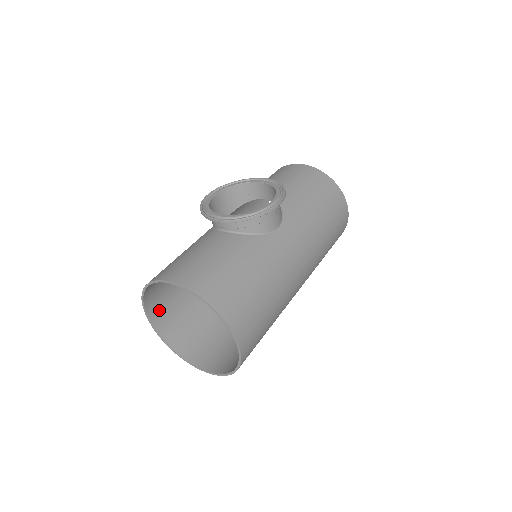
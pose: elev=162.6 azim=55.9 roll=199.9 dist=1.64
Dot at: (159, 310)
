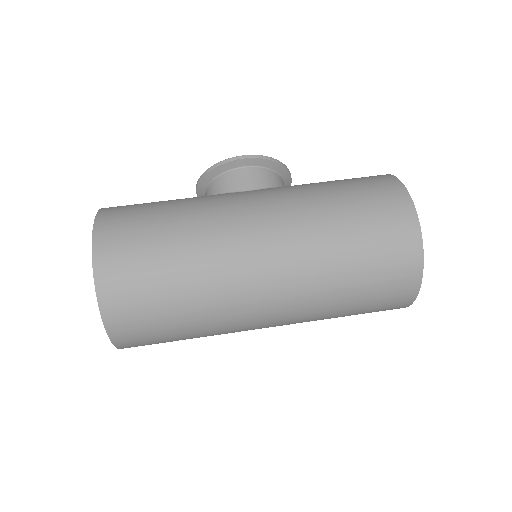
Dot at: occluded
